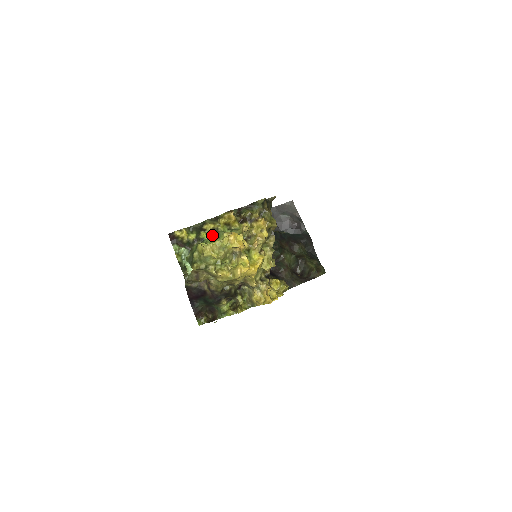
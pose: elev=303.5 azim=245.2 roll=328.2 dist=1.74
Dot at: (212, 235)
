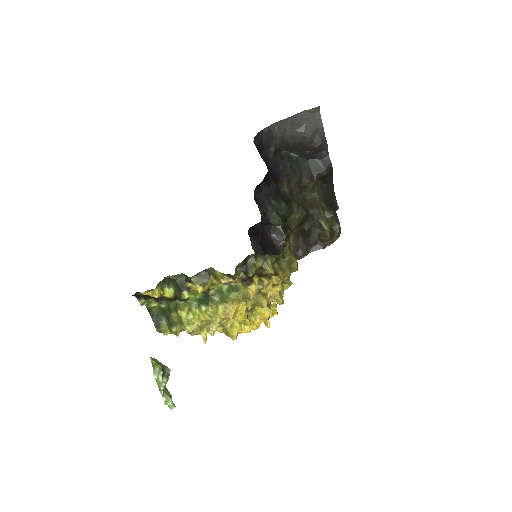
Dot at: (199, 293)
